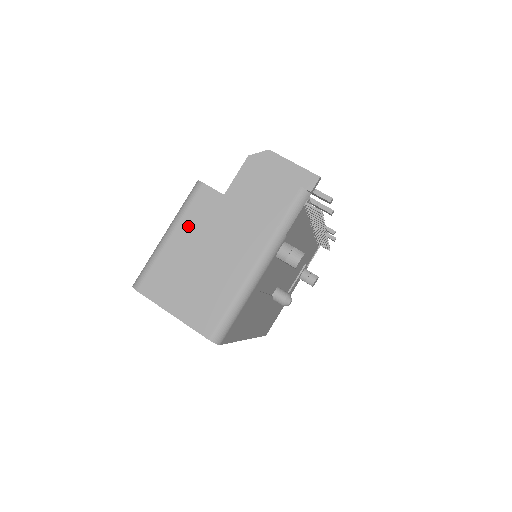
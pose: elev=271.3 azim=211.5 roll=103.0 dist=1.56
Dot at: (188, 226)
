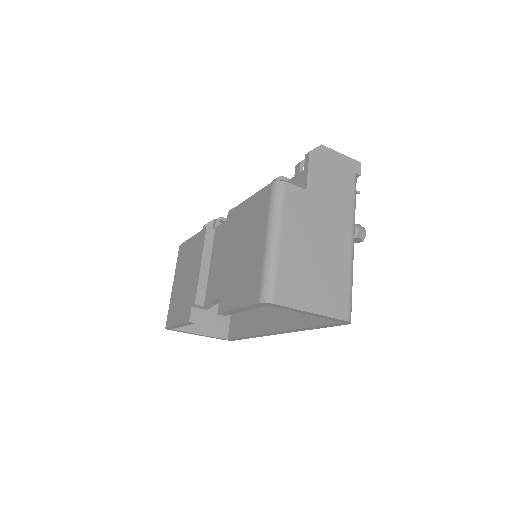
Dot at: (291, 225)
